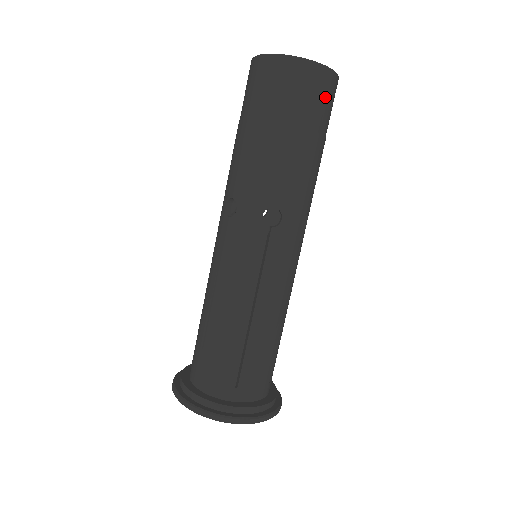
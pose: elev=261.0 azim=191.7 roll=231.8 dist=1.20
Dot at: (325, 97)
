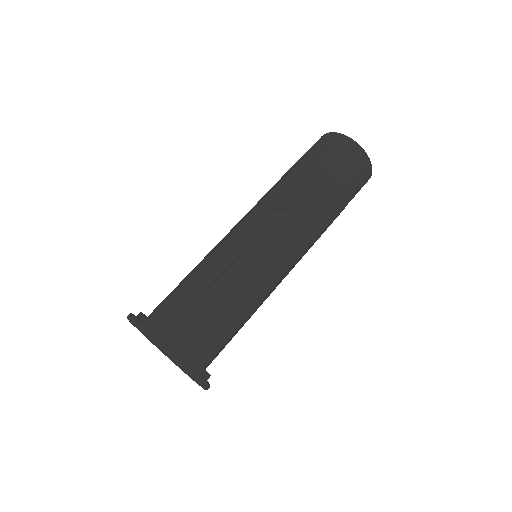
Dot at: (355, 165)
